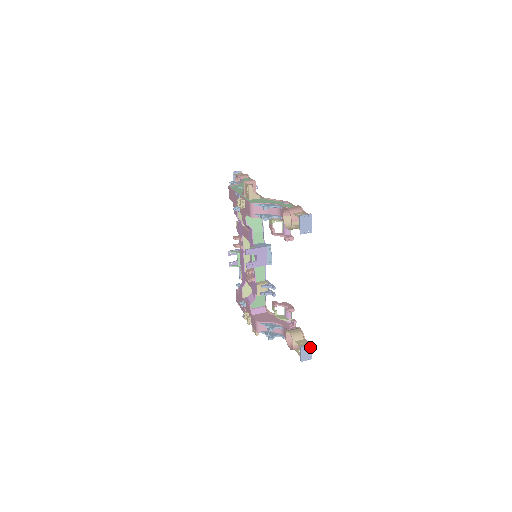
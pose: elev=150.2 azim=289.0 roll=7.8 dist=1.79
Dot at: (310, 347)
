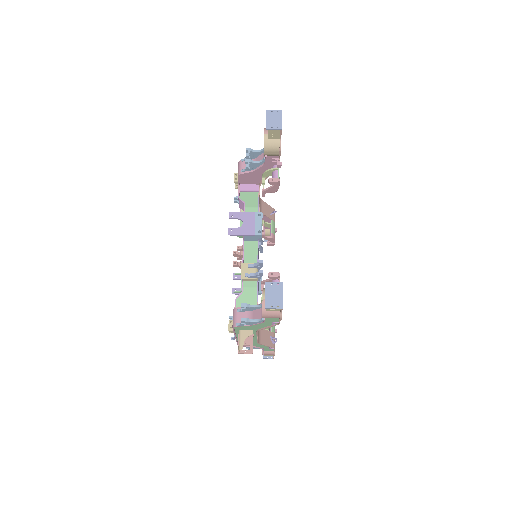
Dot at: (281, 286)
